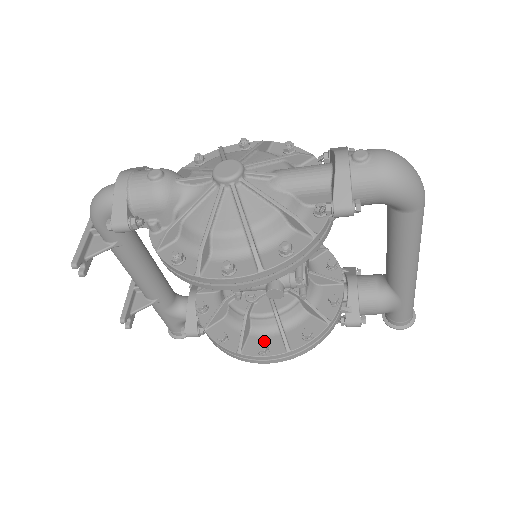
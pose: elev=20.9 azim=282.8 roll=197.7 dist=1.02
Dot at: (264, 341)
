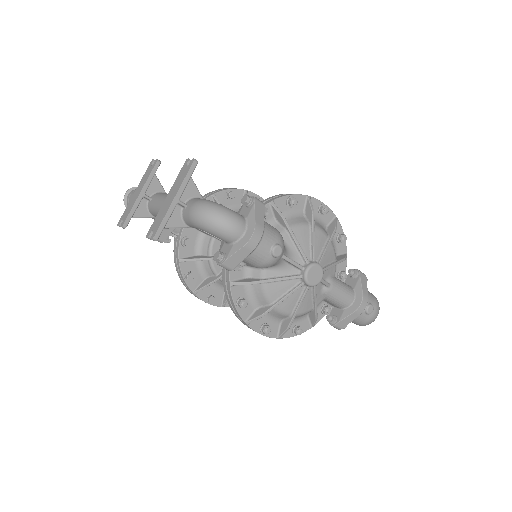
Dot at: (213, 292)
